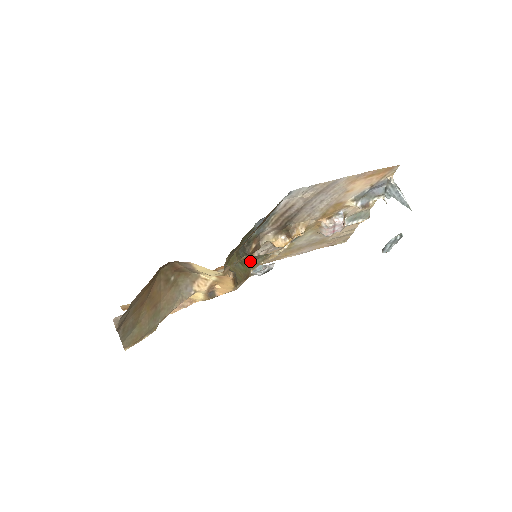
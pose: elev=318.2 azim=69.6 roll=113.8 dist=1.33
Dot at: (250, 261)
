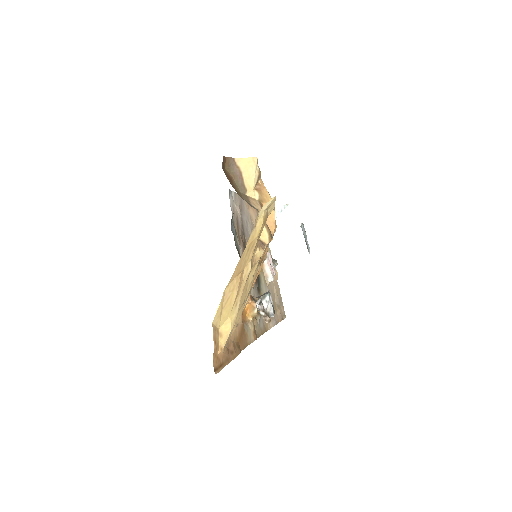
Dot at: occluded
